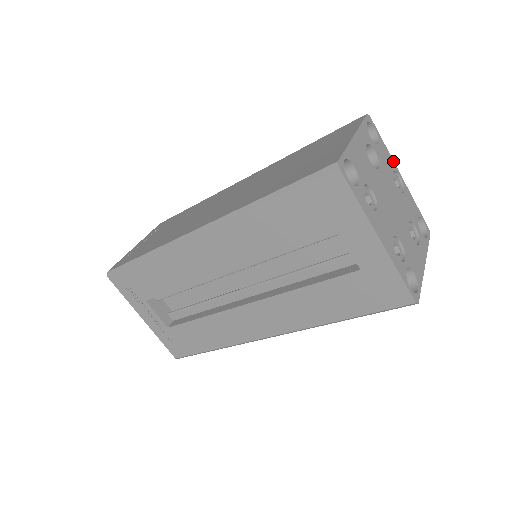
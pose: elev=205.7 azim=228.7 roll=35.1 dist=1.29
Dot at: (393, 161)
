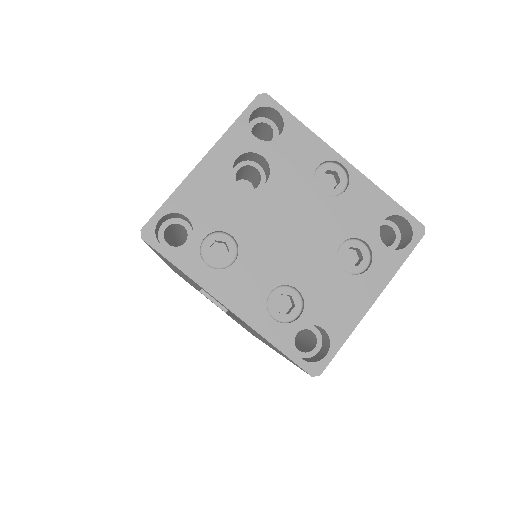
Dot at: (325, 144)
